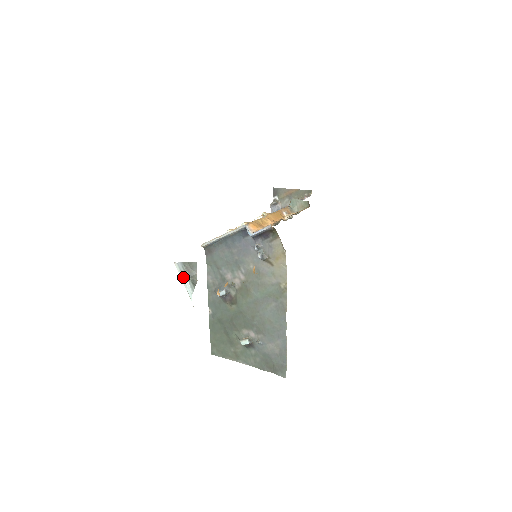
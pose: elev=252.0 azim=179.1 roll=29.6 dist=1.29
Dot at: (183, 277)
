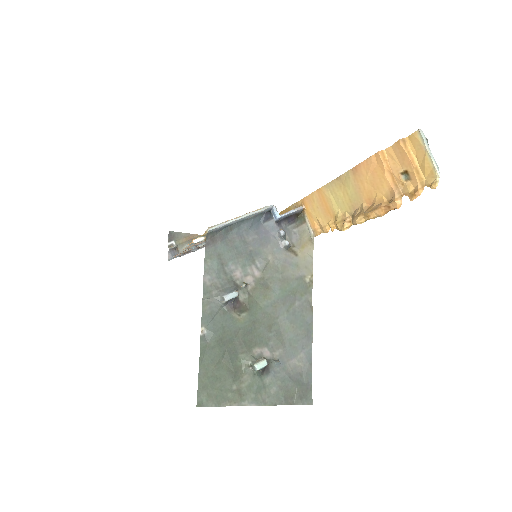
Dot at: (428, 146)
